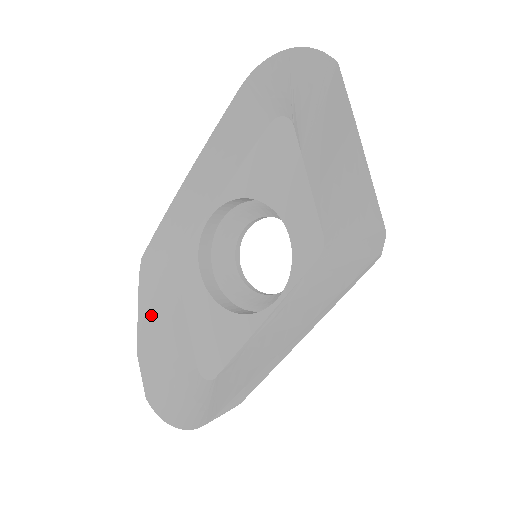
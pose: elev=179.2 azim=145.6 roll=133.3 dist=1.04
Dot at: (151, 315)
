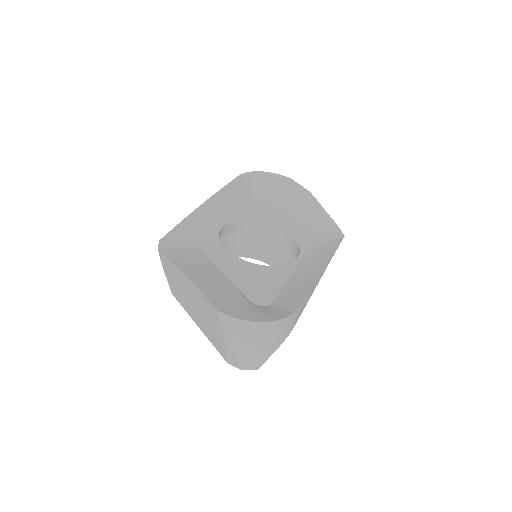
Dot at: (190, 266)
